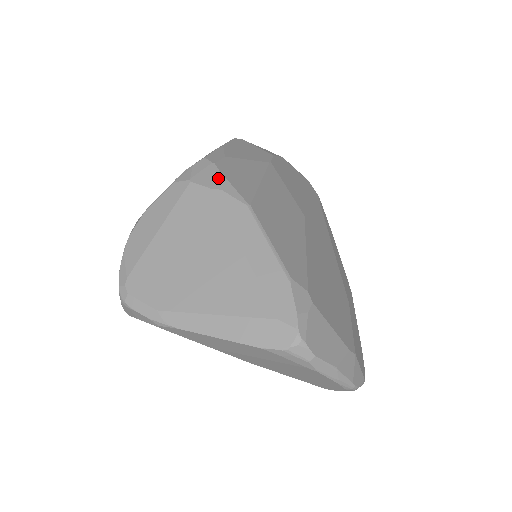
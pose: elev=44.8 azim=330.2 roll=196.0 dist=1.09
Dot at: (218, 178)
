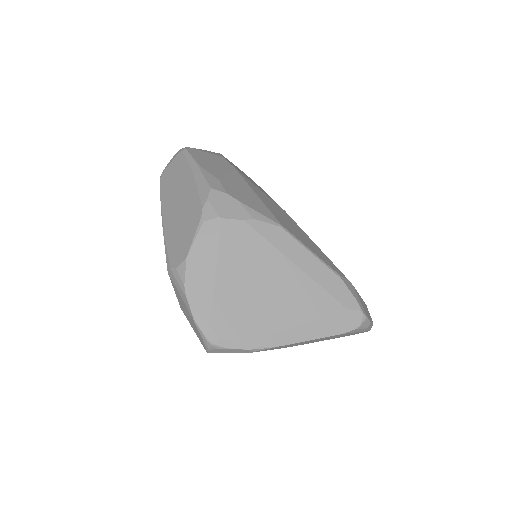
Dot at: (242, 208)
